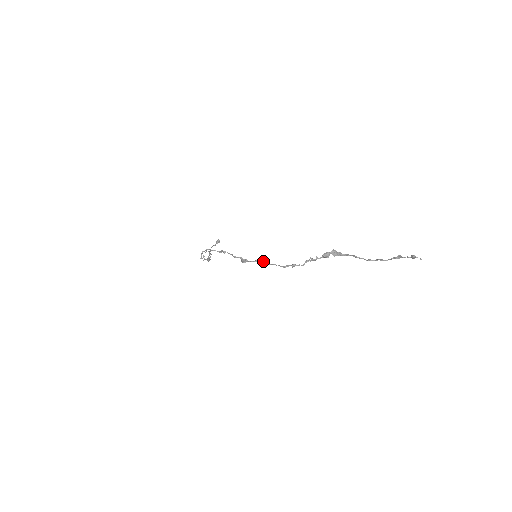
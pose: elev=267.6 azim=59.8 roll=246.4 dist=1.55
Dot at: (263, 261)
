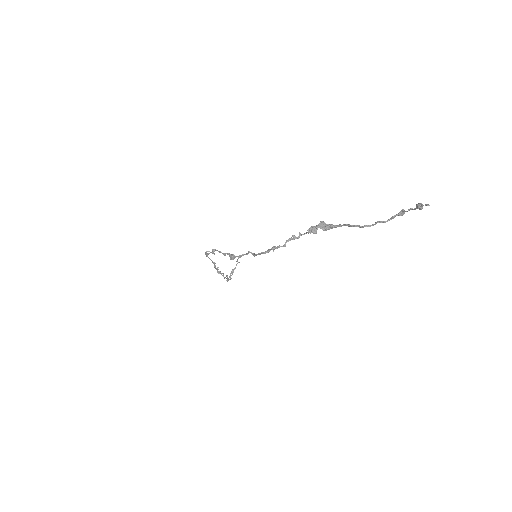
Dot at: (248, 252)
